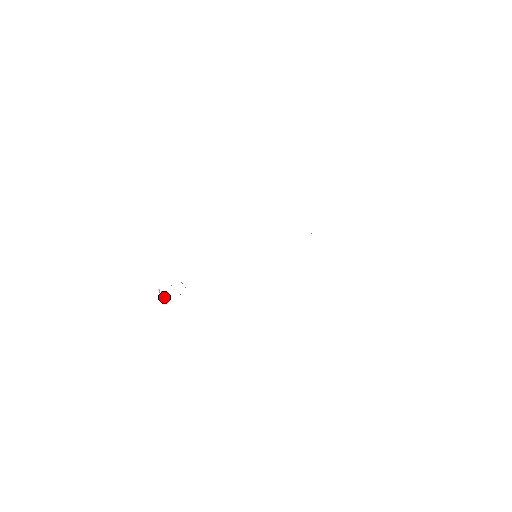
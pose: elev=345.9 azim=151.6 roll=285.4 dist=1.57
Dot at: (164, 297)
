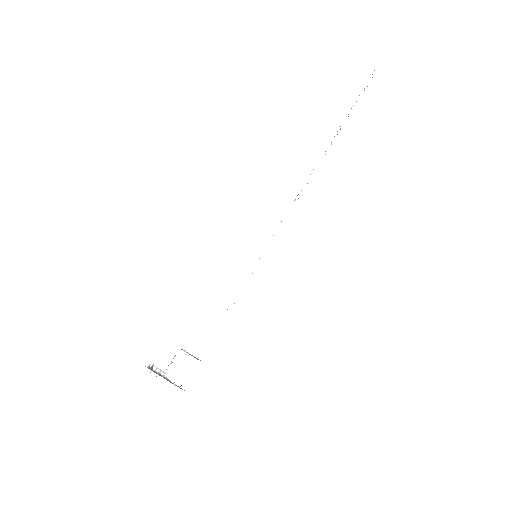
Dot at: occluded
